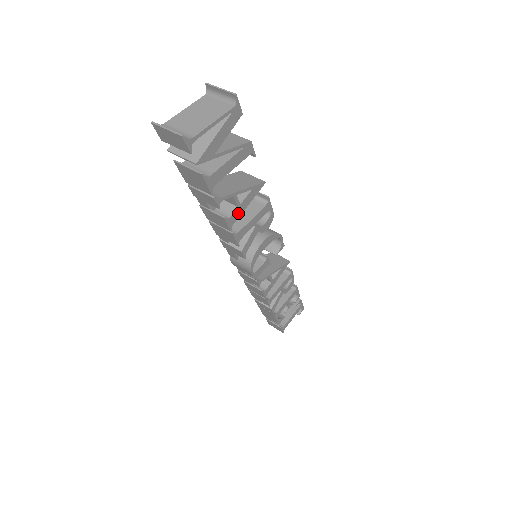
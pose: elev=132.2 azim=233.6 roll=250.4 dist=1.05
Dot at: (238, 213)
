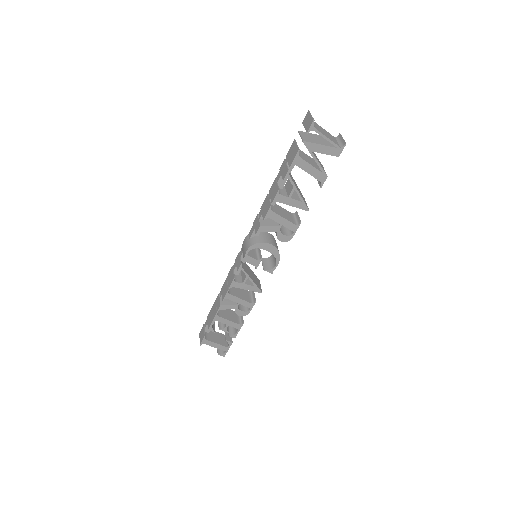
Dot at: (284, 200)
